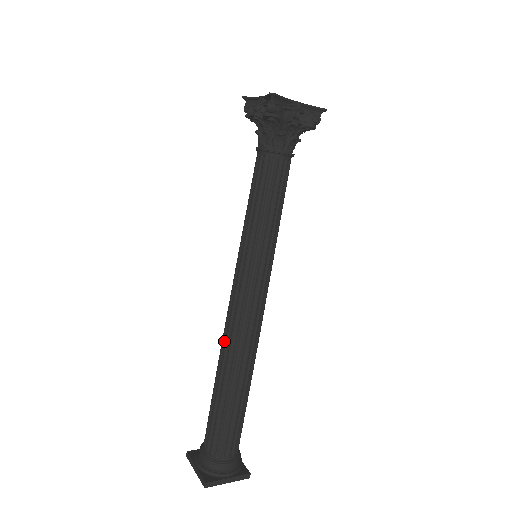
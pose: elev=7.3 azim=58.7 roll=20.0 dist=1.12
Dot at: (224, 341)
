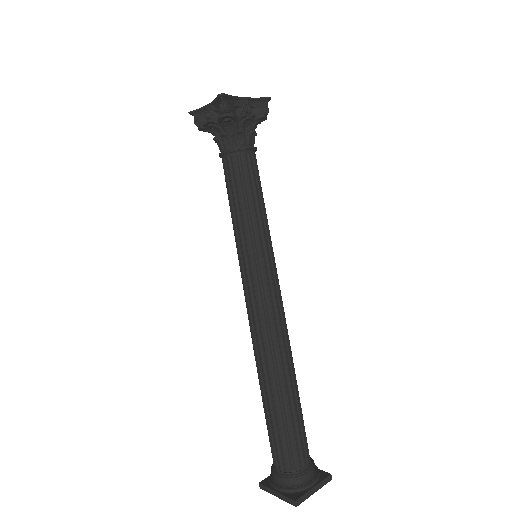
Dot at: (257, 350)
